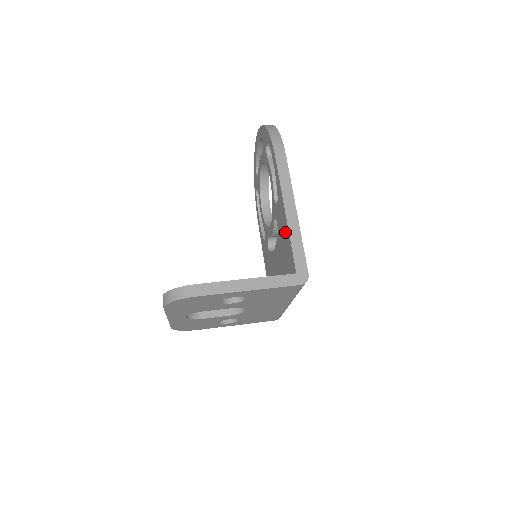
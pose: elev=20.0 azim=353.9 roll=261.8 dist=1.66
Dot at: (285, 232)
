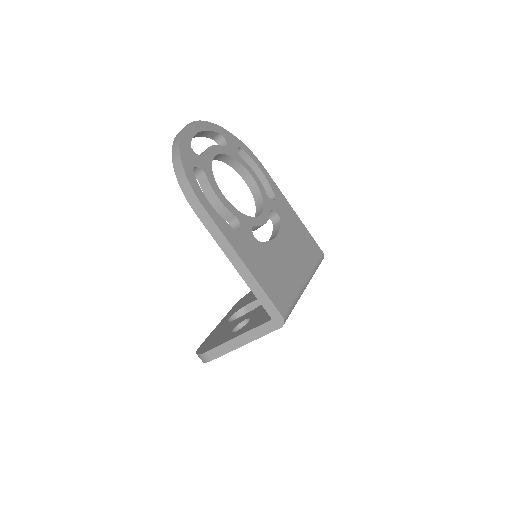
Dot at: occluded
